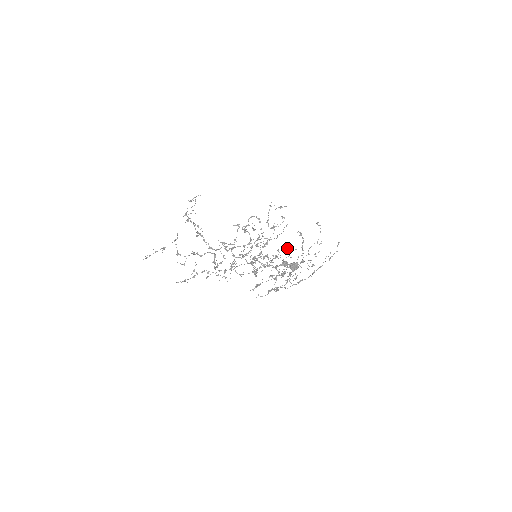
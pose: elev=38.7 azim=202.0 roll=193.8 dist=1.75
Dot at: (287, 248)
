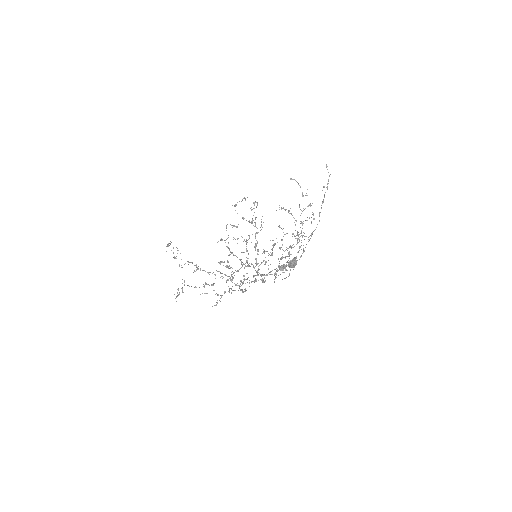
Dot at: occluded
